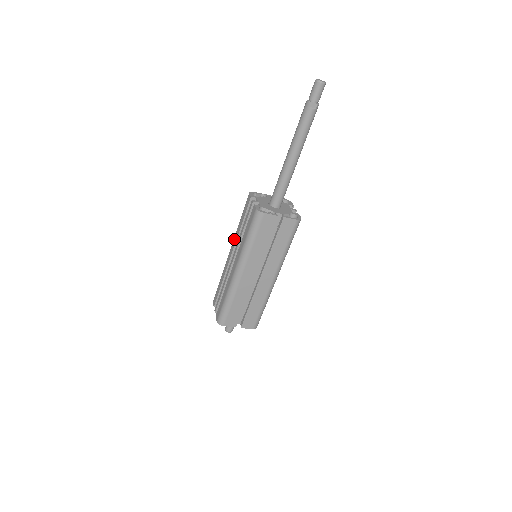
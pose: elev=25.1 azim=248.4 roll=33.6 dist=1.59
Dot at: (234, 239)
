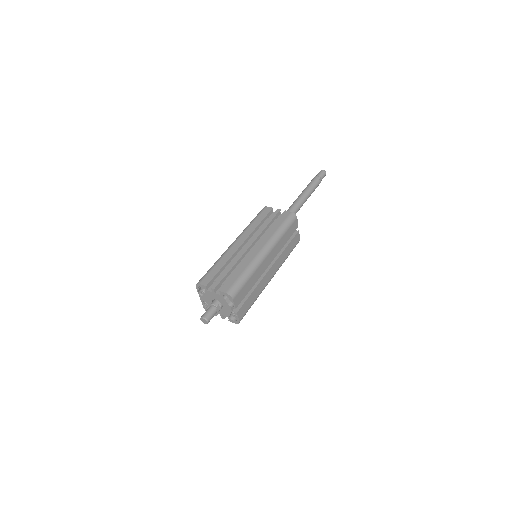
Dot at: (245, 233)
